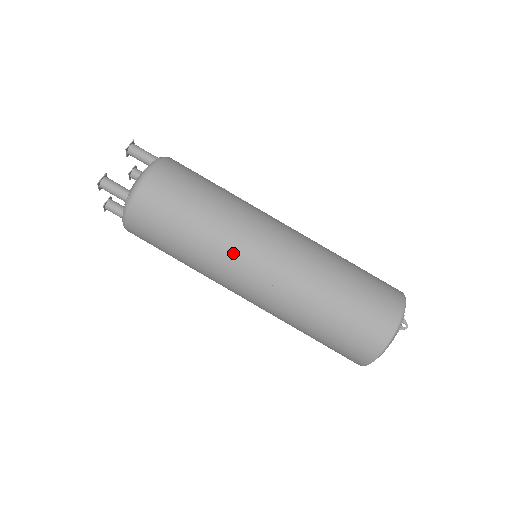
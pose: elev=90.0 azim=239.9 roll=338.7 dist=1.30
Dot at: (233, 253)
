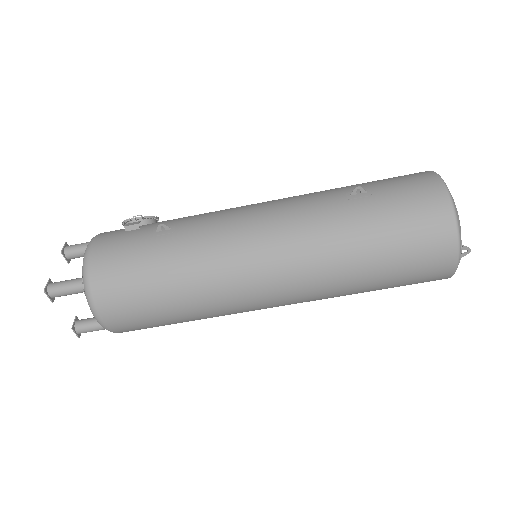
Dot at: (240, 312)
